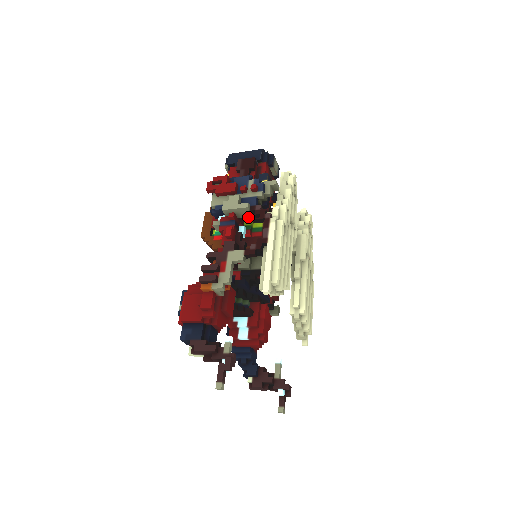
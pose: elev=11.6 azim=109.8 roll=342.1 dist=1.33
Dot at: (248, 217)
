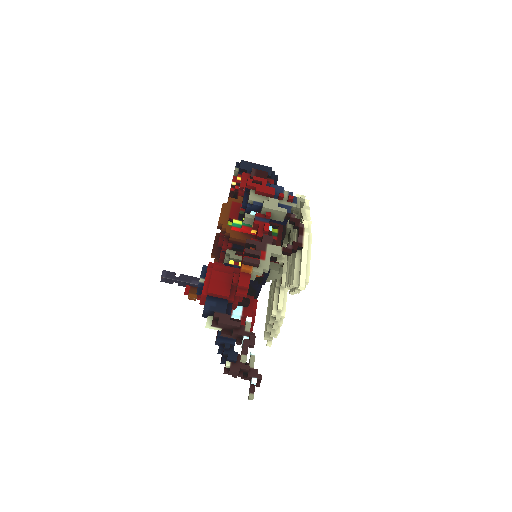
Dot at: (274, 221)
